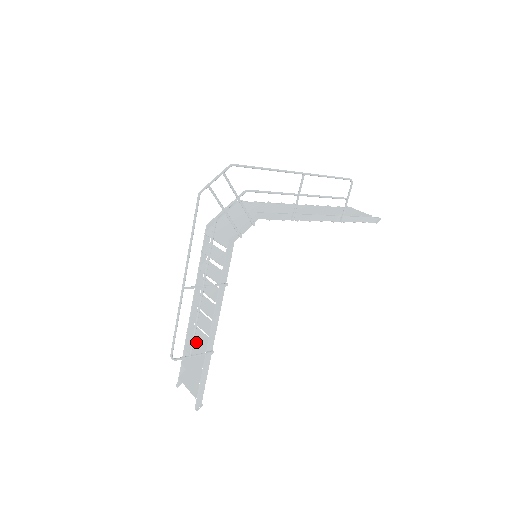
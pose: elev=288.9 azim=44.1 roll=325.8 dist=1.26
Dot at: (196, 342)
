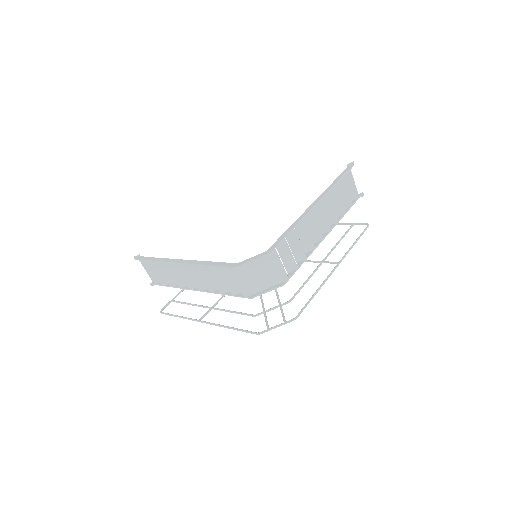
Dot at: (174, 277)
